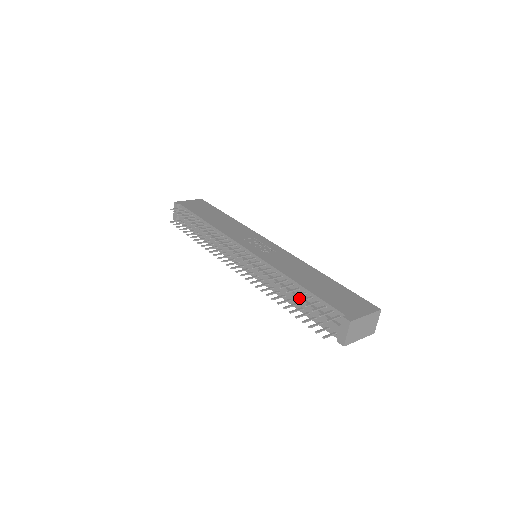
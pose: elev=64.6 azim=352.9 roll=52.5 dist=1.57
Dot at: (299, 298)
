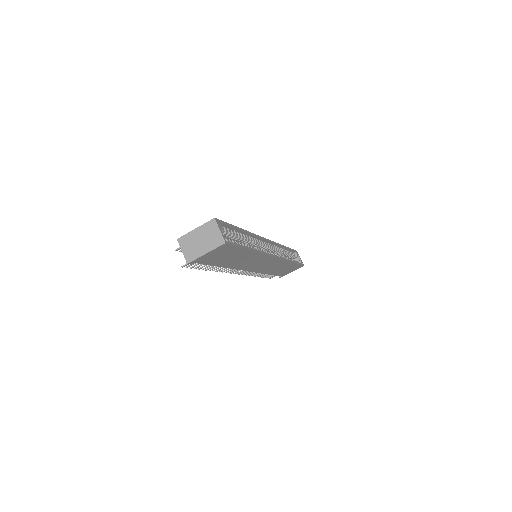
Dot at: occluded
